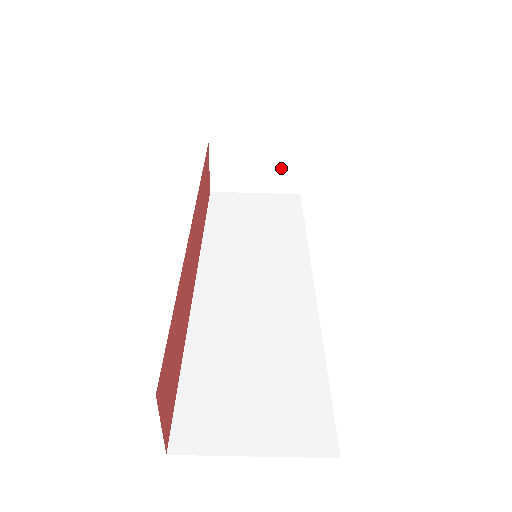
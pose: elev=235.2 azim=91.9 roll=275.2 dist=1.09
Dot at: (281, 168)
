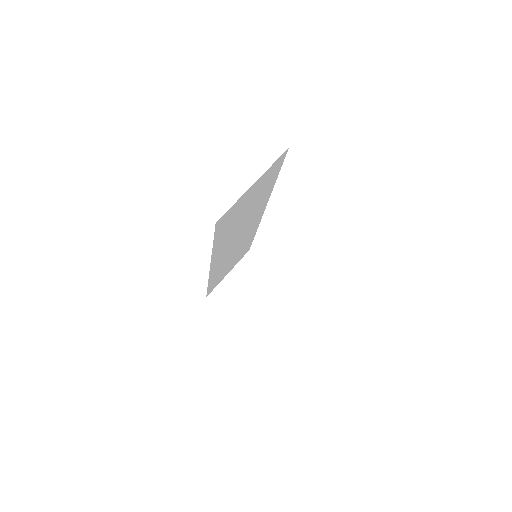
Dot at: (253, 272)
